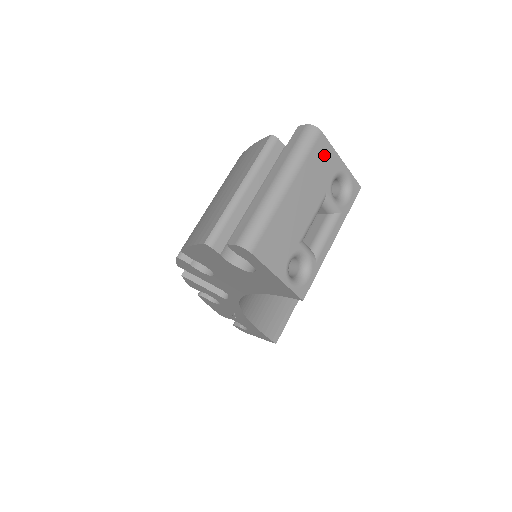
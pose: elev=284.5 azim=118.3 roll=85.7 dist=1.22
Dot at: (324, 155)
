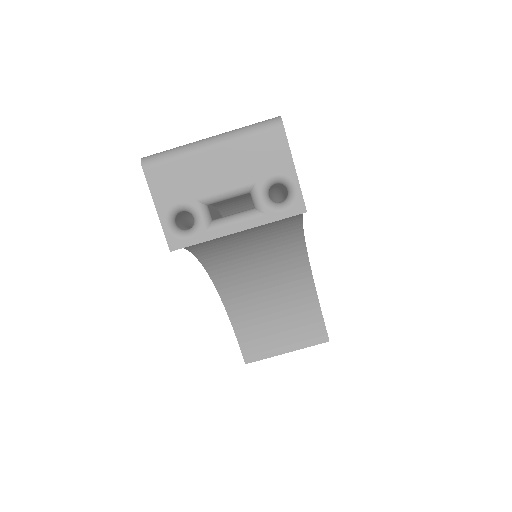
Dot at: (274, 149)
